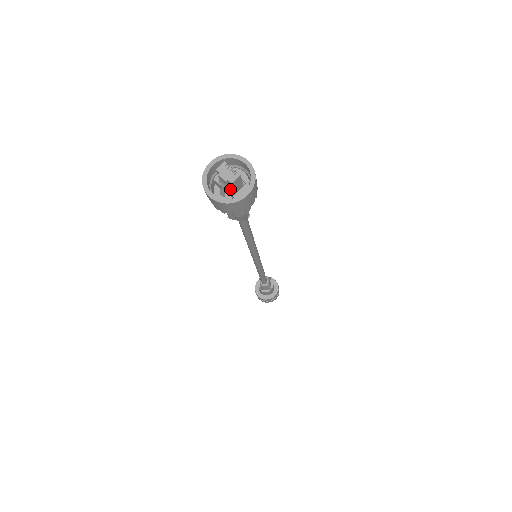
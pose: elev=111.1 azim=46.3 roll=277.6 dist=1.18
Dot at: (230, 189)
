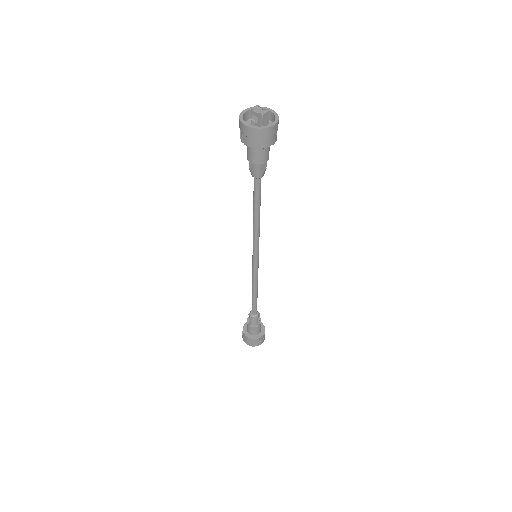
Dot at: occluded
